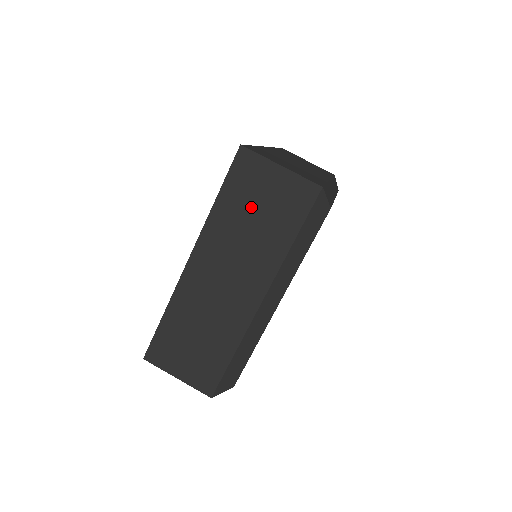
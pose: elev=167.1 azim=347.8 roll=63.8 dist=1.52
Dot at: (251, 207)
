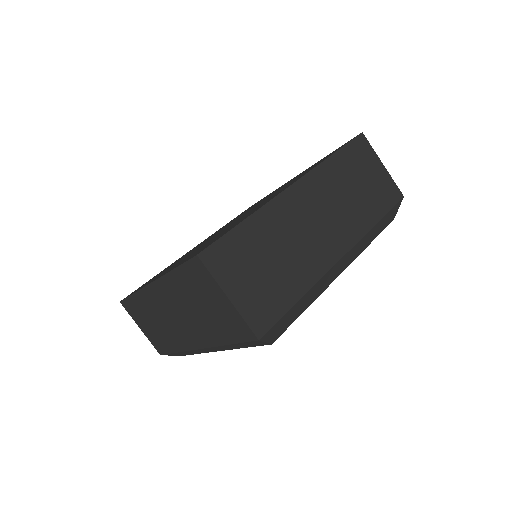
Dot at: (357, 177)
